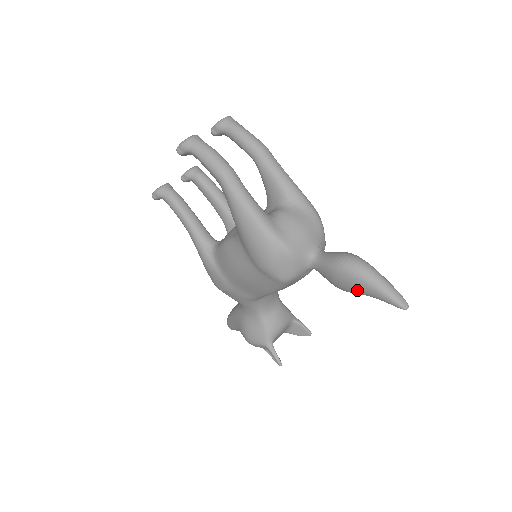
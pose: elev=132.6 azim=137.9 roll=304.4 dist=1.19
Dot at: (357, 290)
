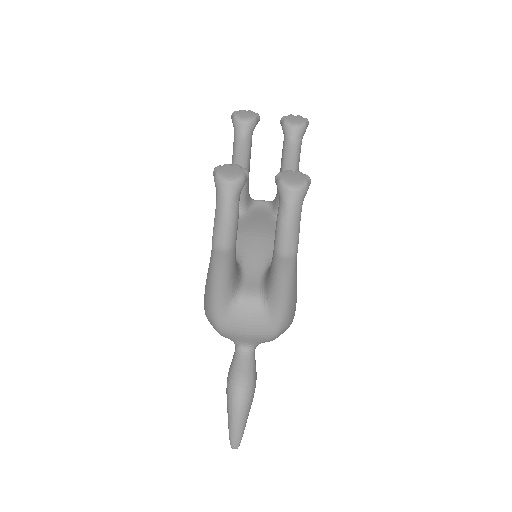
Dot at: occluded
